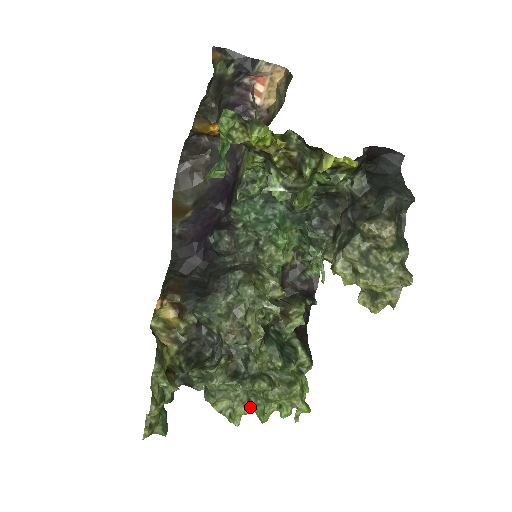
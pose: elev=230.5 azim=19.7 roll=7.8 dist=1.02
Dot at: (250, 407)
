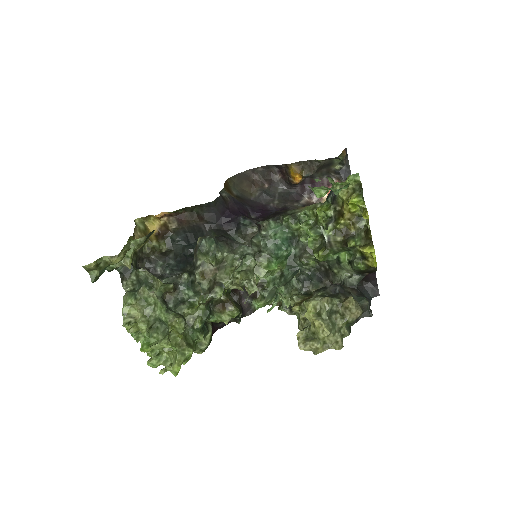
Dot at: (147, 332)
